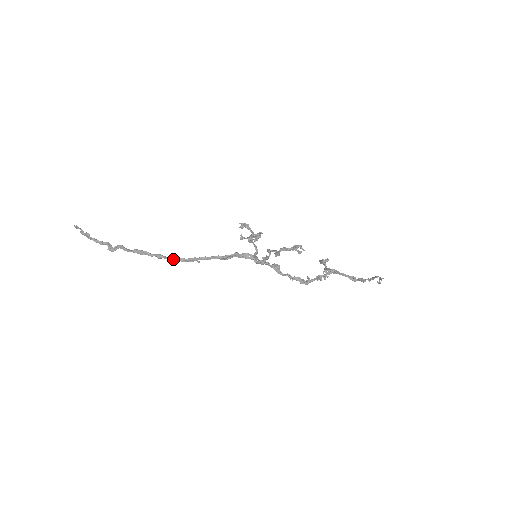
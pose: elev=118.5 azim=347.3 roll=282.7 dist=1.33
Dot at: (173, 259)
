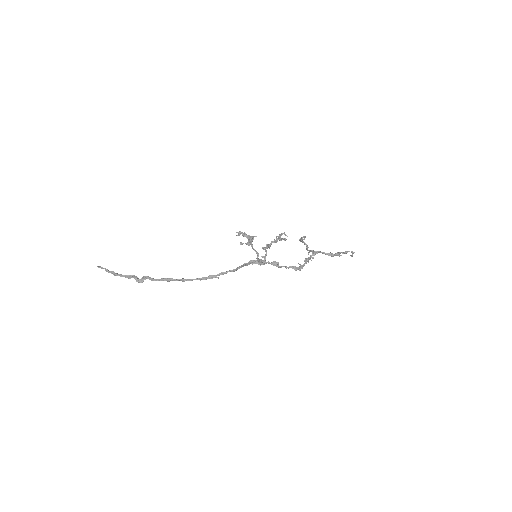
Dot at: occluded
